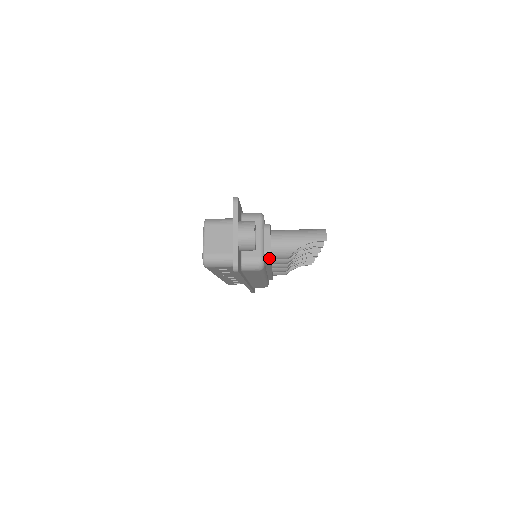
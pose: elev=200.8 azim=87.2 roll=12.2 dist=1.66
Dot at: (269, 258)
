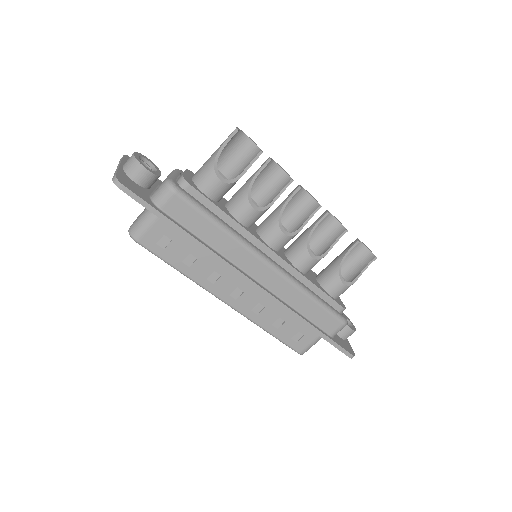
Dot at: (184, 182)
